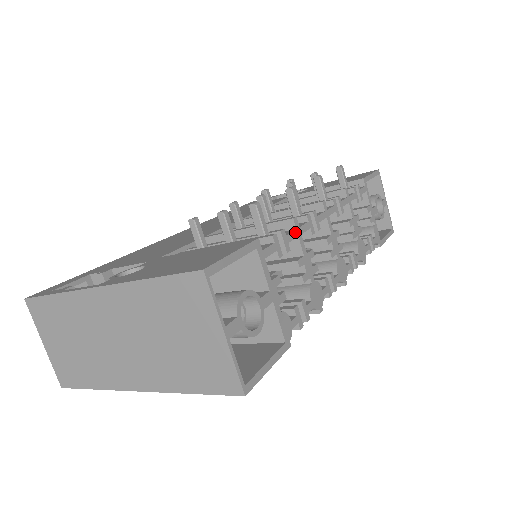
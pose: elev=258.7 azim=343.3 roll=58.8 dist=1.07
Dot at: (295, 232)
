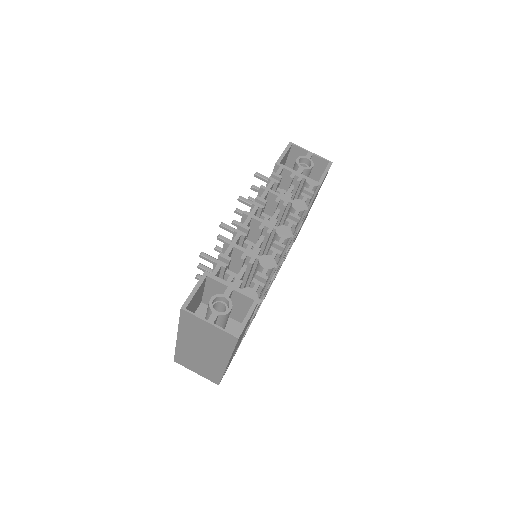
Dot at: (230, 247)
